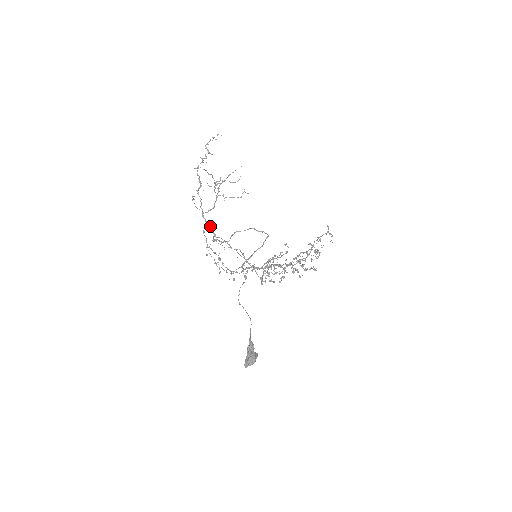
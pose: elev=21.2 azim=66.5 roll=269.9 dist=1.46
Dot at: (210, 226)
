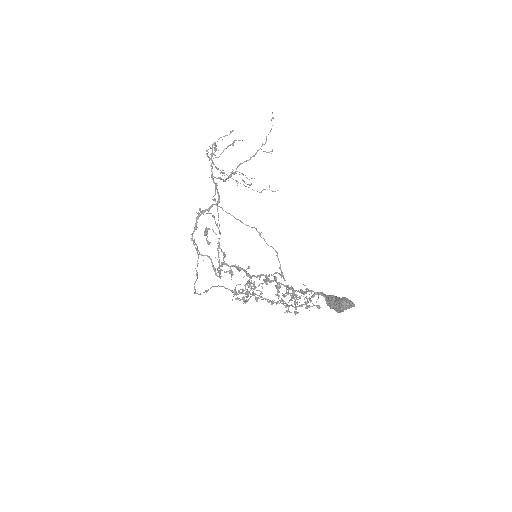
Dot at: occluded
